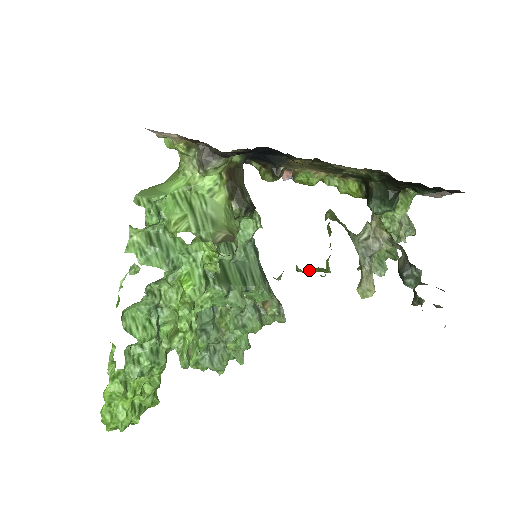
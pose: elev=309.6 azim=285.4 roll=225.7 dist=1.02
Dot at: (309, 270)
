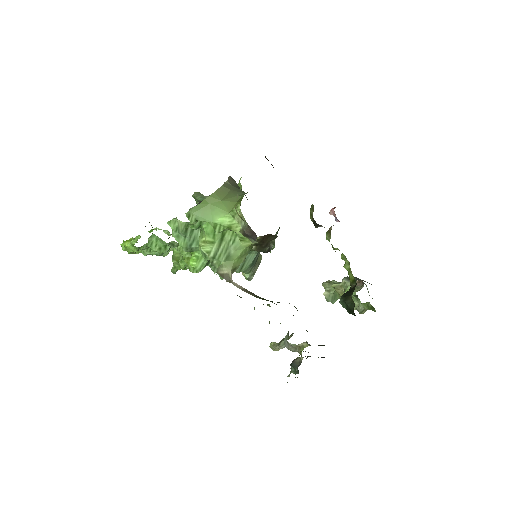
Dot at: occluded
